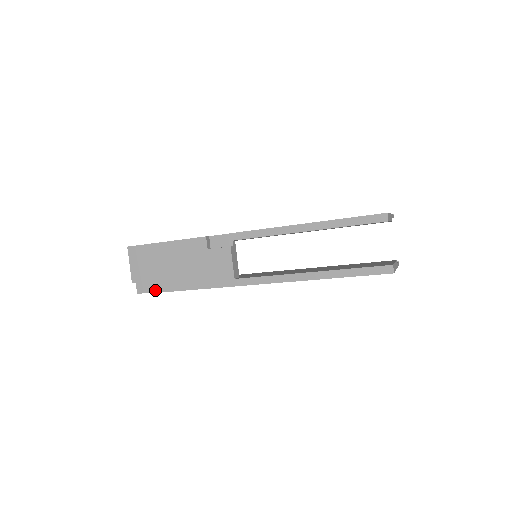
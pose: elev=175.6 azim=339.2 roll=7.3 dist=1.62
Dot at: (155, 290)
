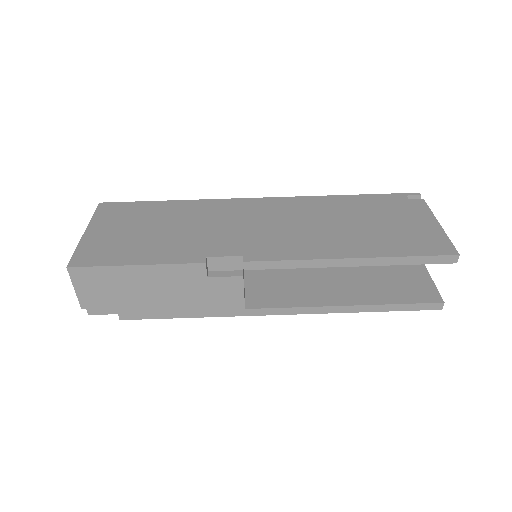
Dot at: (122, 317)
